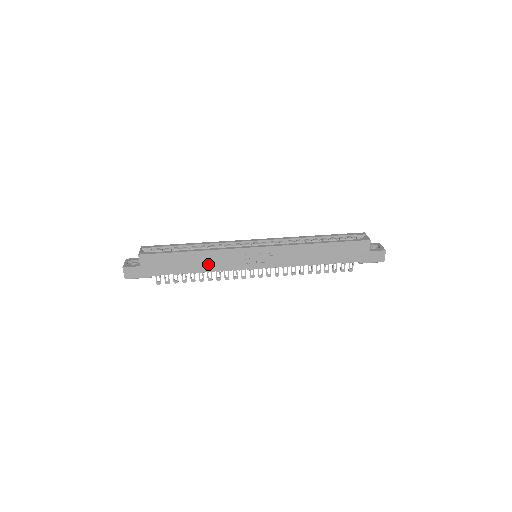
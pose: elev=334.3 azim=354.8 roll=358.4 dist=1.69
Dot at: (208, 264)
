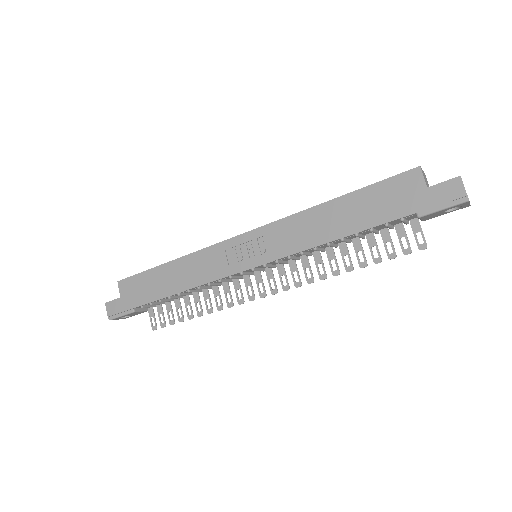
Dot at: (189, 276)
